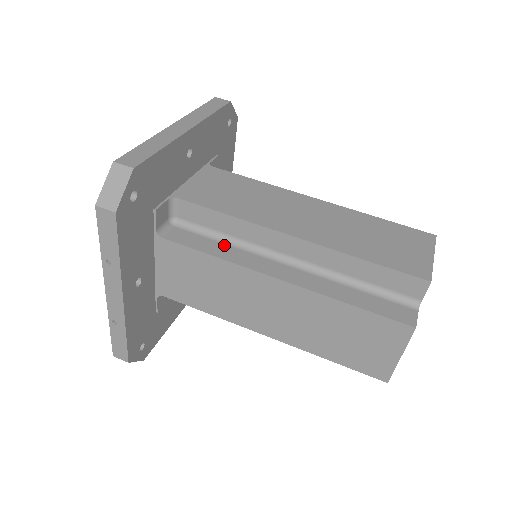
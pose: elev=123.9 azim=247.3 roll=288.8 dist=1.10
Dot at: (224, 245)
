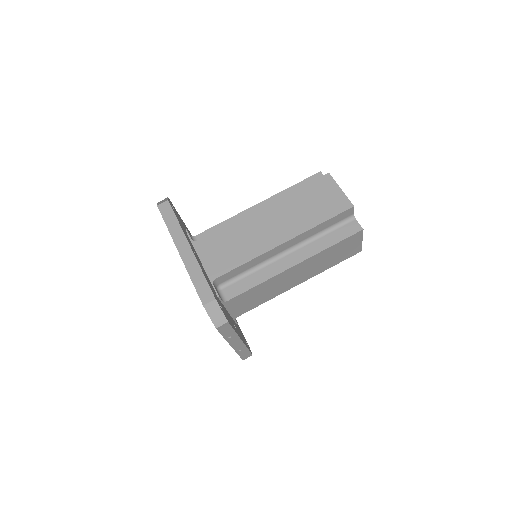
Dot at: (254, 274)
